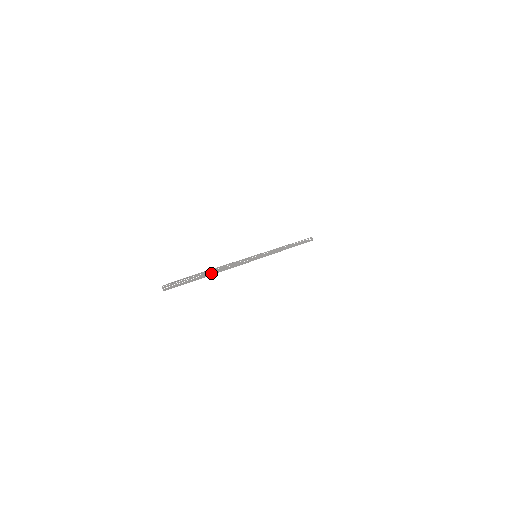
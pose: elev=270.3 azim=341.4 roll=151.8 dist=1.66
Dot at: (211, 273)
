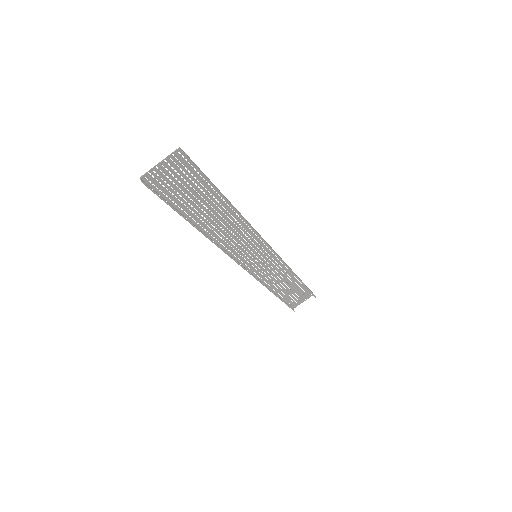
Dot at: (208, 179)
